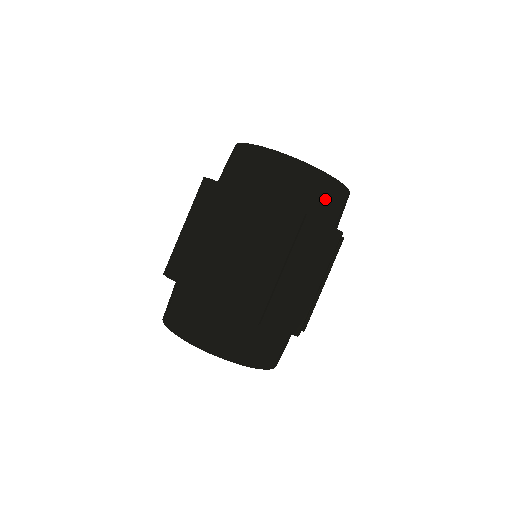
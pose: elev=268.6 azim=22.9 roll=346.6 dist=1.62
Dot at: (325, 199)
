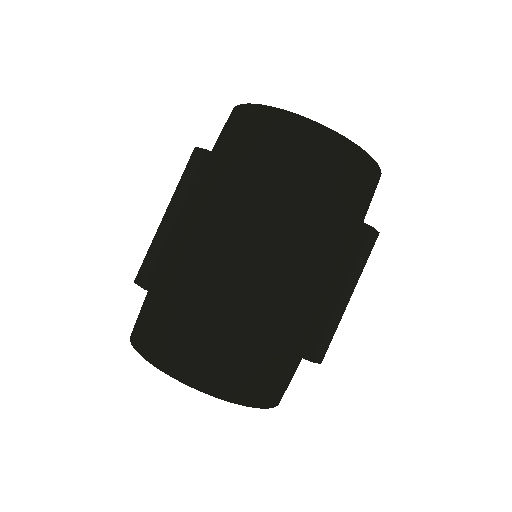
Dot at: (316, 158)
